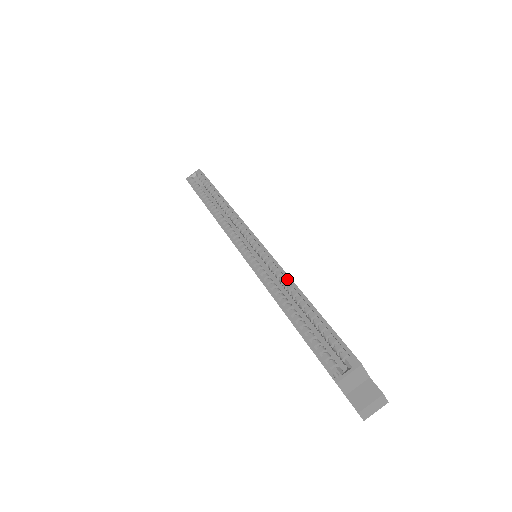
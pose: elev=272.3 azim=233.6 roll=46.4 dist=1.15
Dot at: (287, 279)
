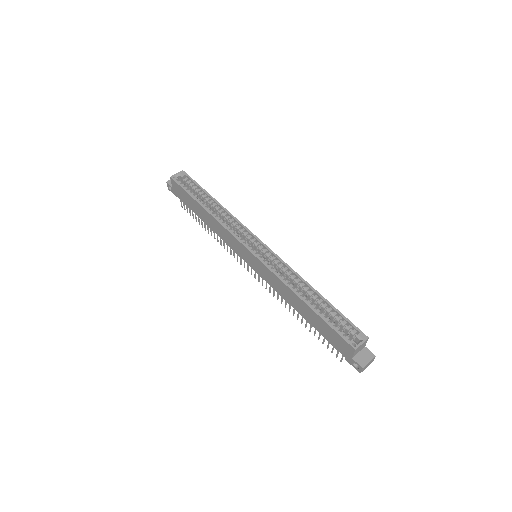
Dot at: (300, 278)
